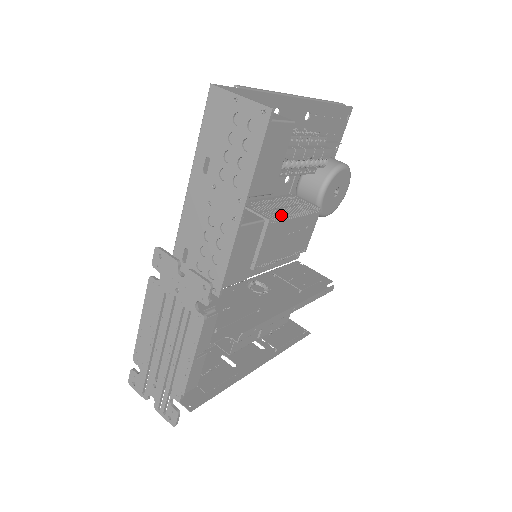
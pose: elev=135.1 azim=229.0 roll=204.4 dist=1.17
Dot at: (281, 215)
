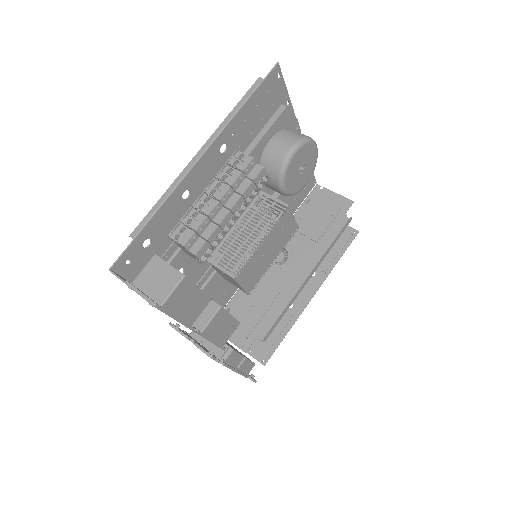
Dot at: occluded
